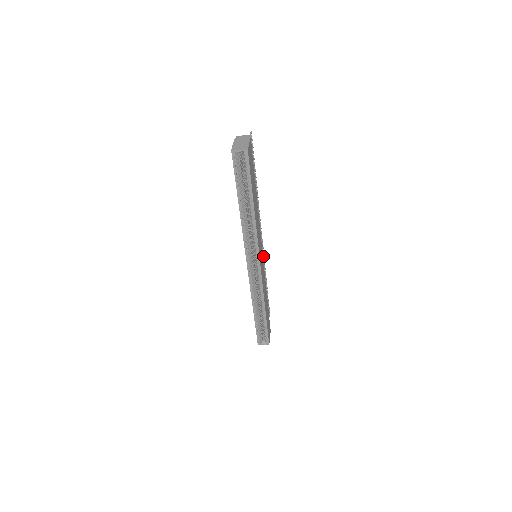
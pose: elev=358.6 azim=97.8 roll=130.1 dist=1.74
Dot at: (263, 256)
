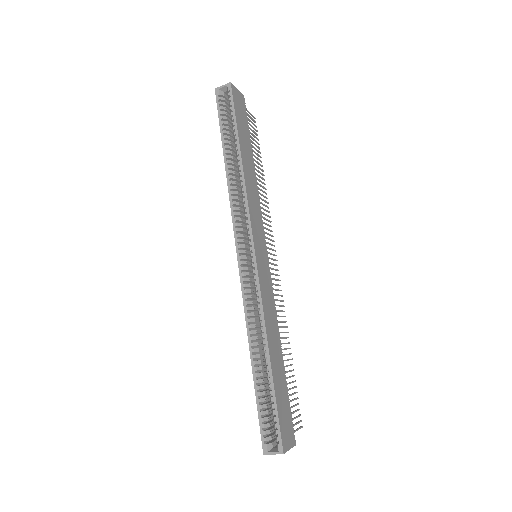
Dot at: (278, 289)
